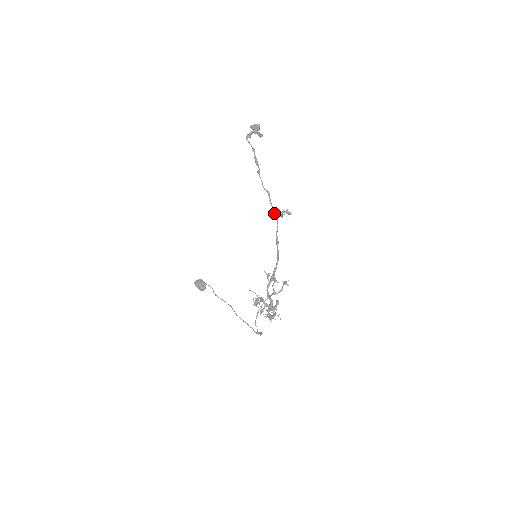
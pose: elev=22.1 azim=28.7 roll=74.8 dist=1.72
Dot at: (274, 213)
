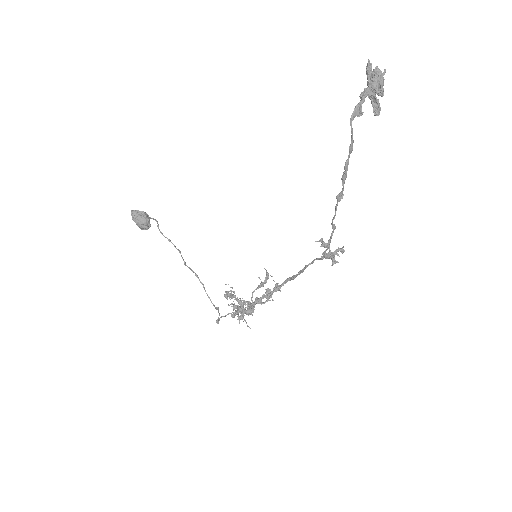
Dot at: (324, 255)
